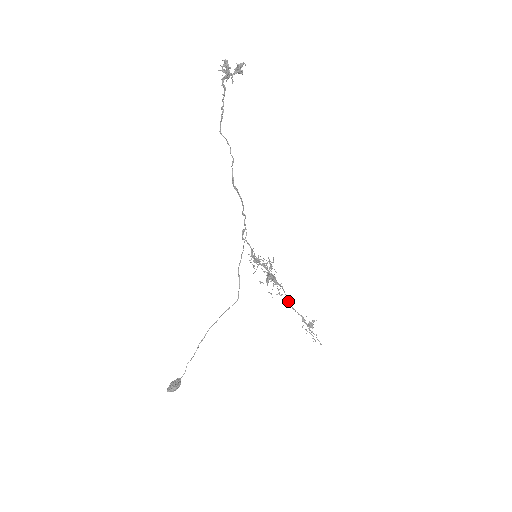
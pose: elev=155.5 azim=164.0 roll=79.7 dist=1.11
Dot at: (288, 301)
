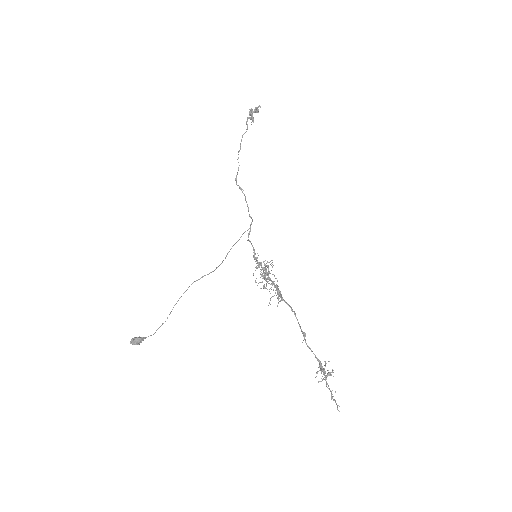
Dot at: (303, 336)
